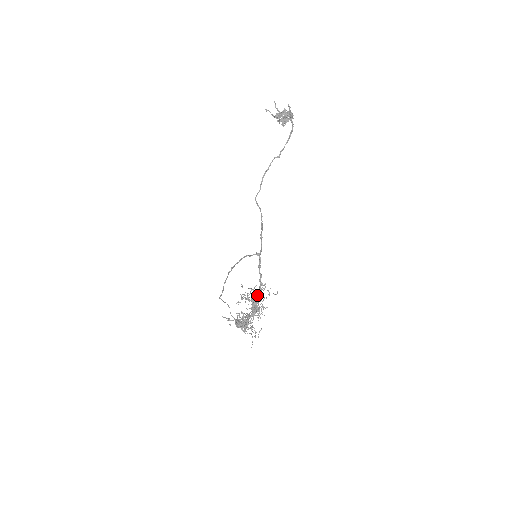
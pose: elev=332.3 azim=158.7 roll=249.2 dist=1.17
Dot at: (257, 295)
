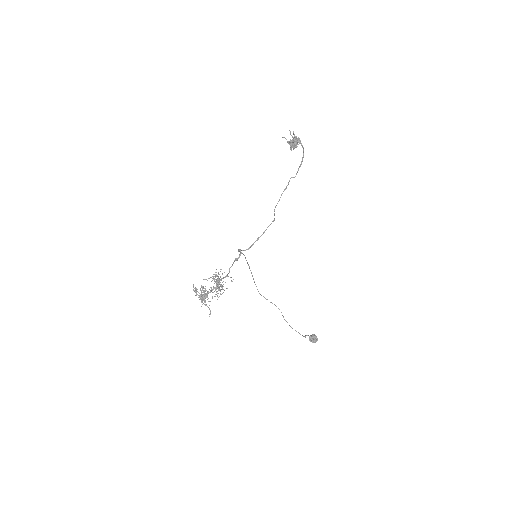
Dot at: occluded
